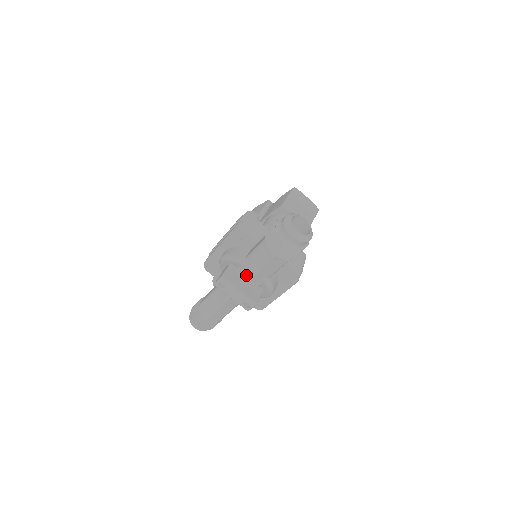
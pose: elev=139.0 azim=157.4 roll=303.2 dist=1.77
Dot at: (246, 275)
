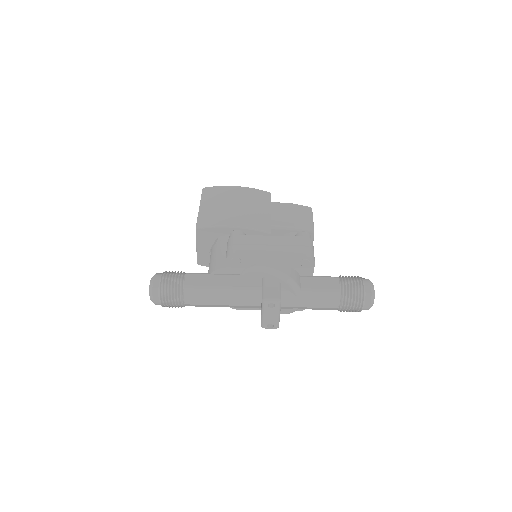
Dot at: (291, 302)
